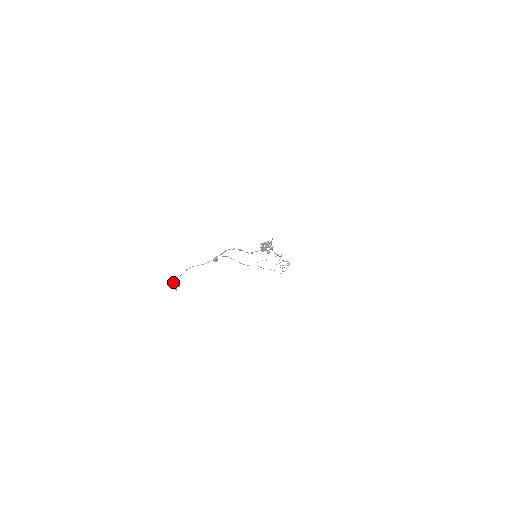
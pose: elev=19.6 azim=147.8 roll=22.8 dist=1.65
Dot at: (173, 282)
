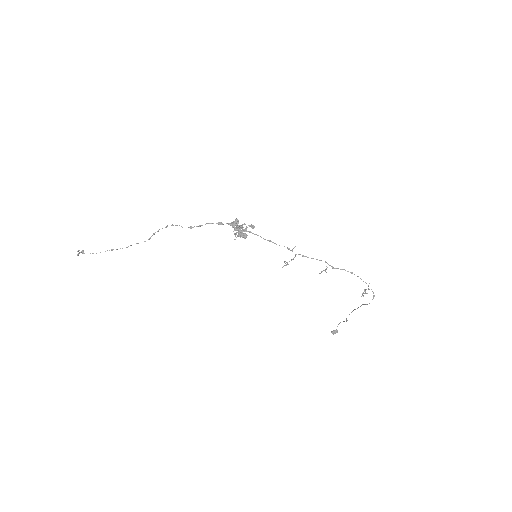
Dot at: (81, 252)
